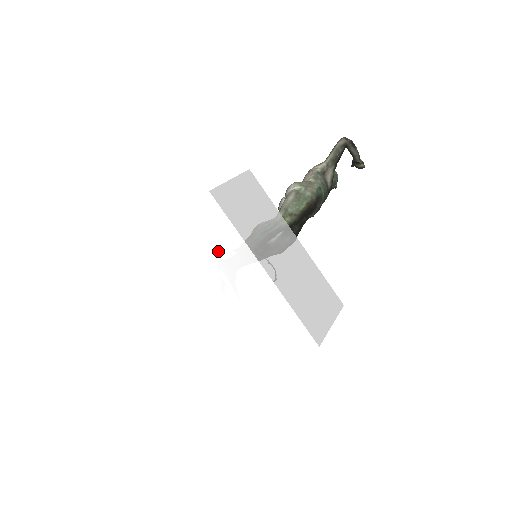
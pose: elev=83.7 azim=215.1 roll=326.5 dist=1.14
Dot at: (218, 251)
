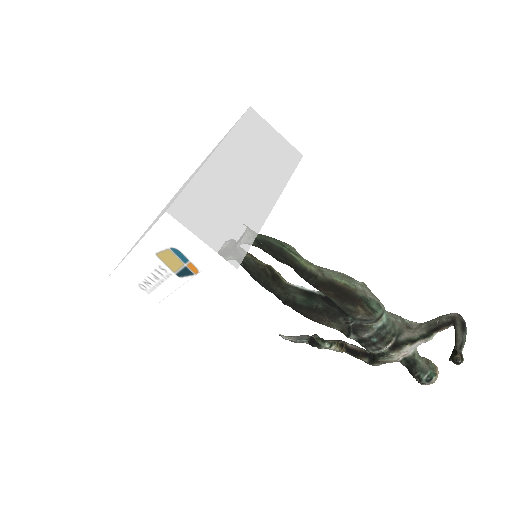
Dot at: occluded
